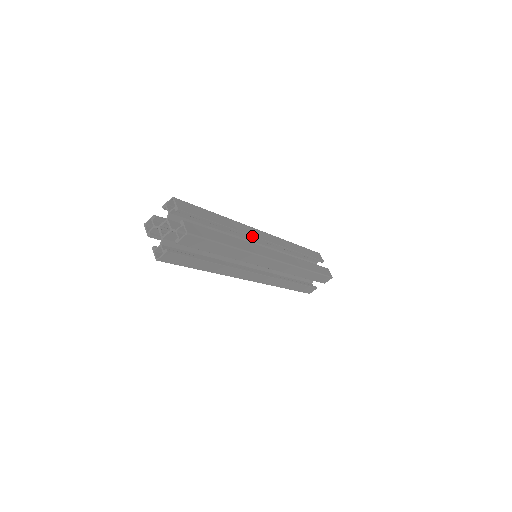
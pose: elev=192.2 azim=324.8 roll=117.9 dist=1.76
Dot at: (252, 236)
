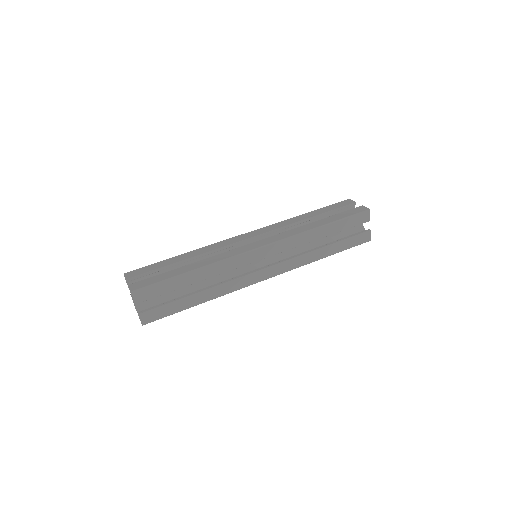
Dot at: occluded
